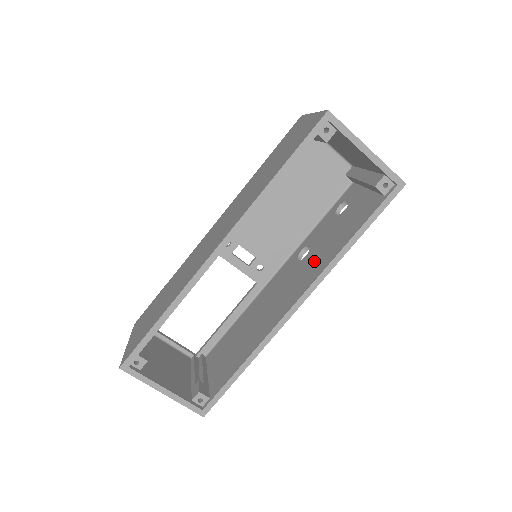
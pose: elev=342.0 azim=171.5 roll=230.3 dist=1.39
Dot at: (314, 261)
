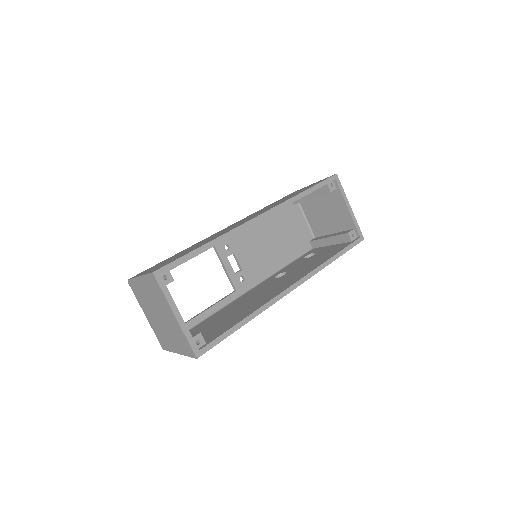
Dot at: (298, 272)
